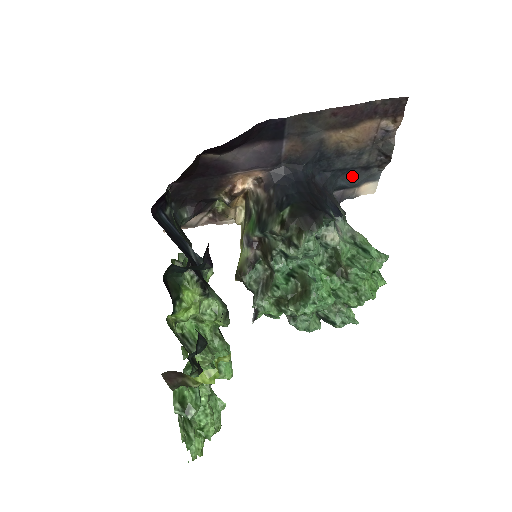
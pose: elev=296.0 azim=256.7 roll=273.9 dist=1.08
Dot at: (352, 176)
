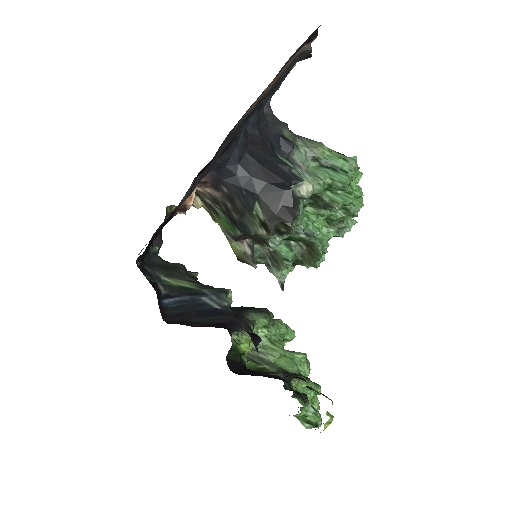
Dot at: (275, 89)
